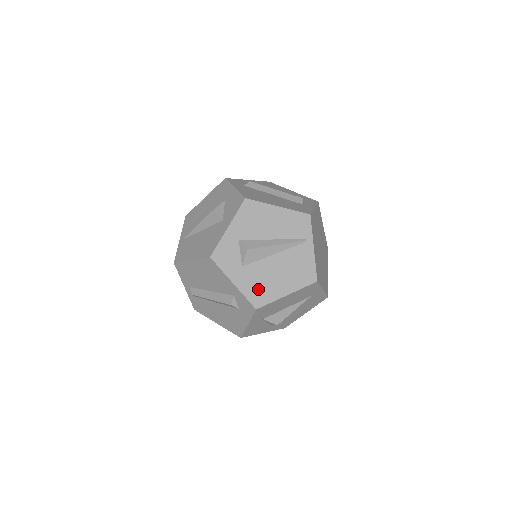
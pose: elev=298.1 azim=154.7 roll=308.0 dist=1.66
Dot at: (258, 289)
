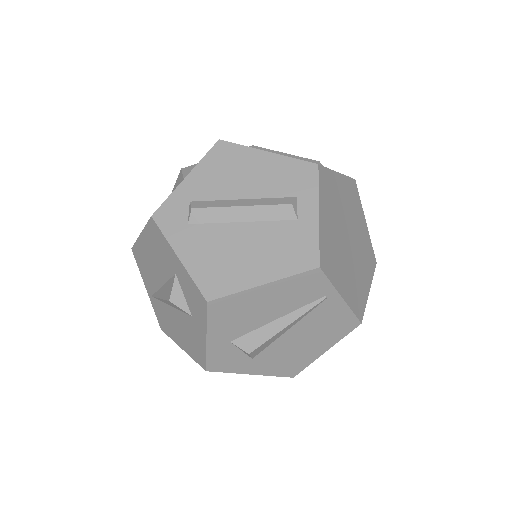
Dot at: (285, 364)
